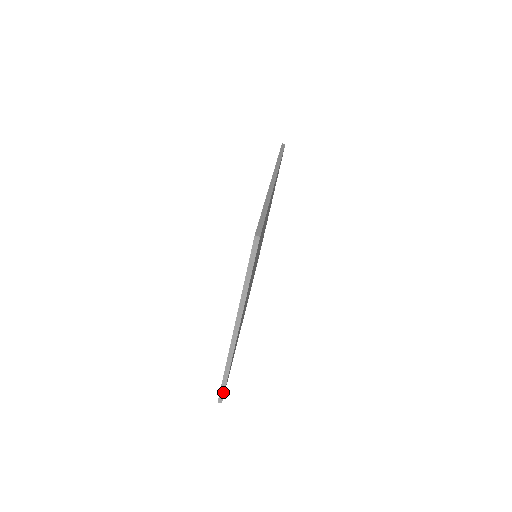
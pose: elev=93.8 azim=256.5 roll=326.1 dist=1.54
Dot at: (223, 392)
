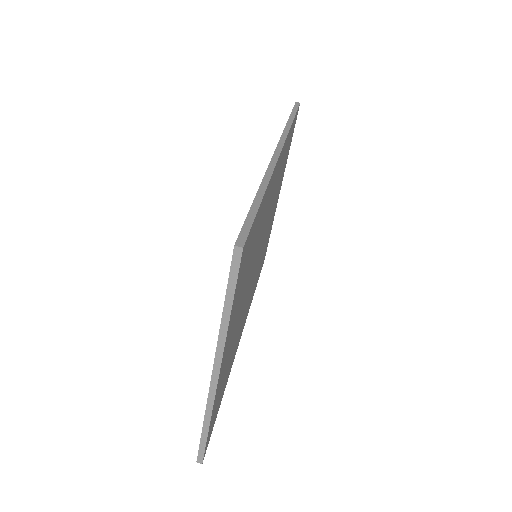
Dot at: (203, 451)
